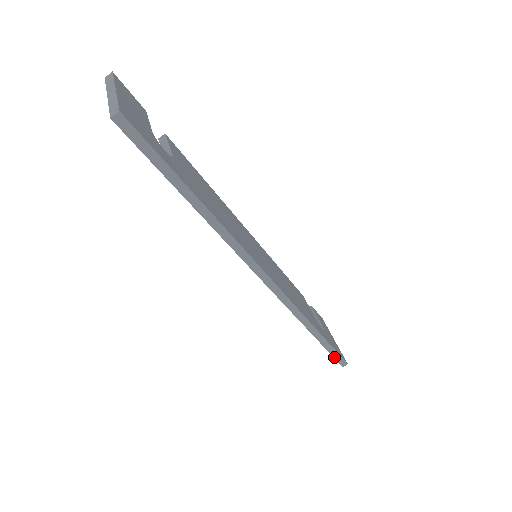
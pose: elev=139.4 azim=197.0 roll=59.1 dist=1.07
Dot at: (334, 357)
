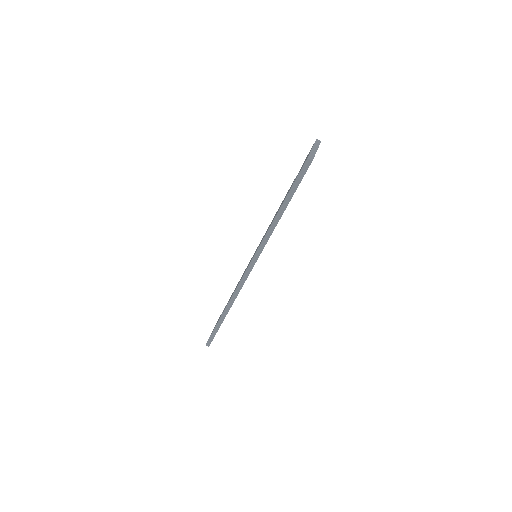
Dot at: (211, 335)
